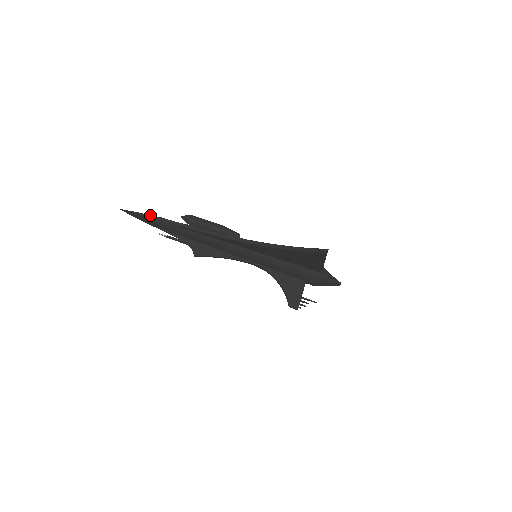
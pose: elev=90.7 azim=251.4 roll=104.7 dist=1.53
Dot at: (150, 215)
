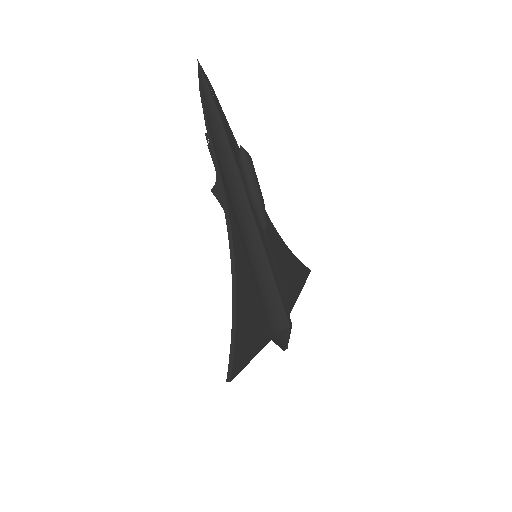
Dot at: (215, 107)
